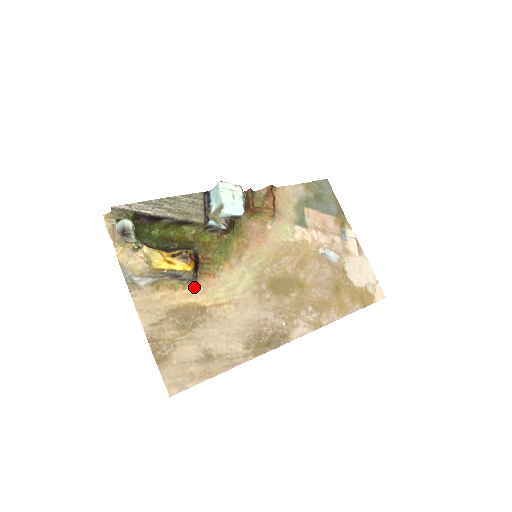
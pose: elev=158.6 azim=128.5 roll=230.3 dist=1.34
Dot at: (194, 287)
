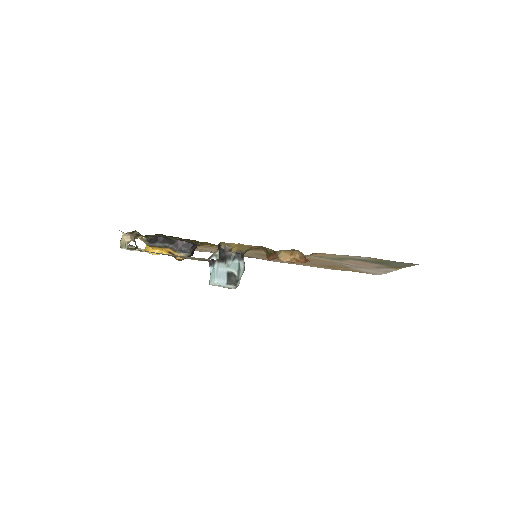
Dot at: occluded
